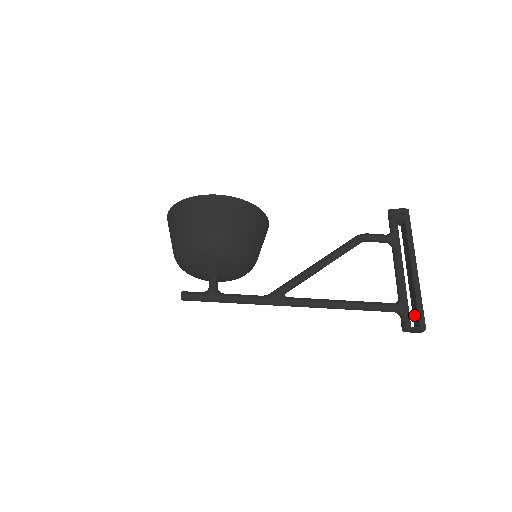
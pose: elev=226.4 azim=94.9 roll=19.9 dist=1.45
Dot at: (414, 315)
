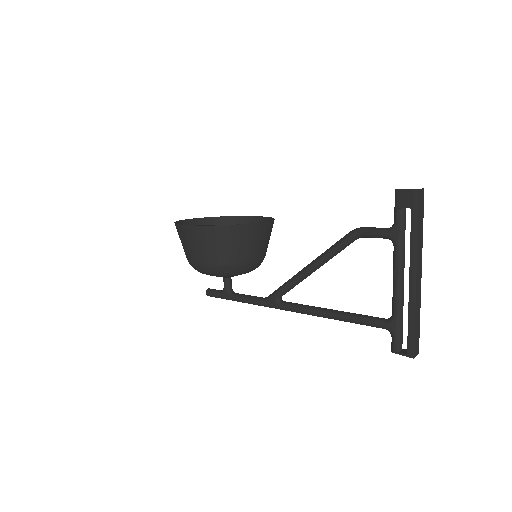
Dot at: occluded
